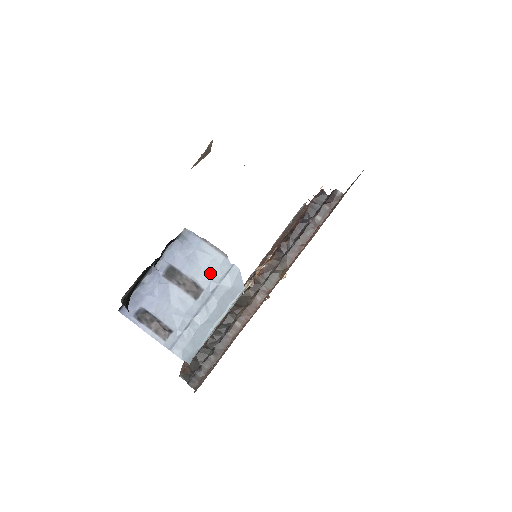
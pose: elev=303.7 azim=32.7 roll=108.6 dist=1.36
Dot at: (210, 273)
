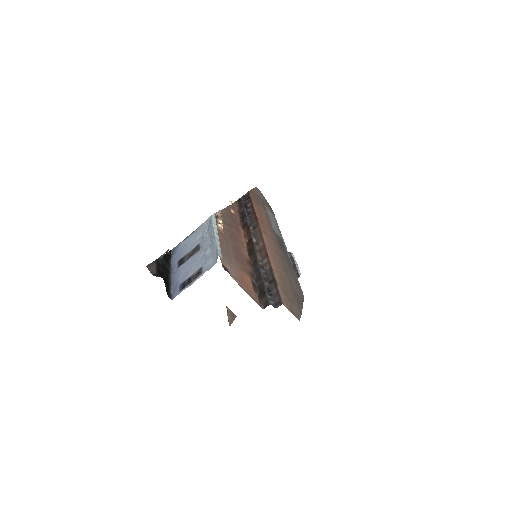
Dot at: (196, 238)
